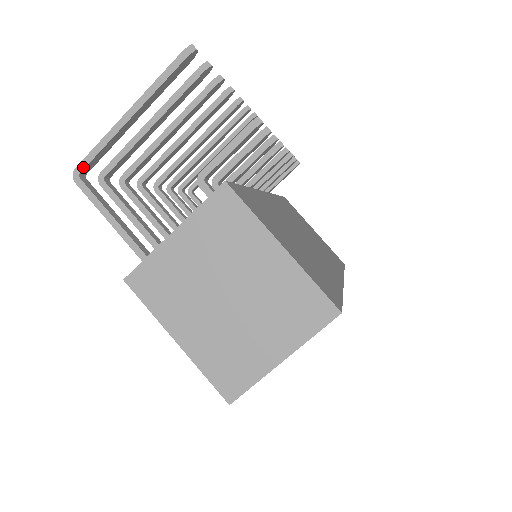
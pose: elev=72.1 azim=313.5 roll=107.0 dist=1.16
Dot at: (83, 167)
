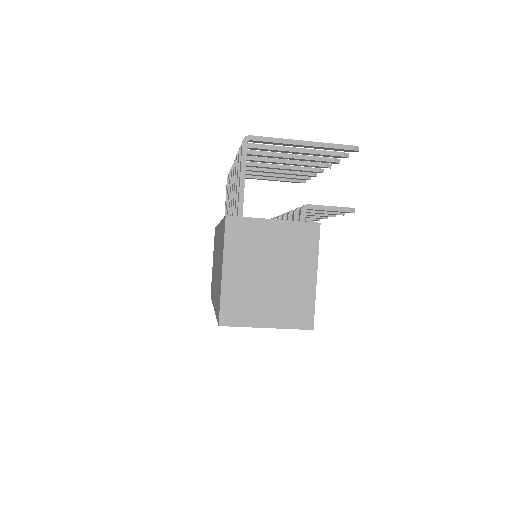
Dot at: (255, 139)
